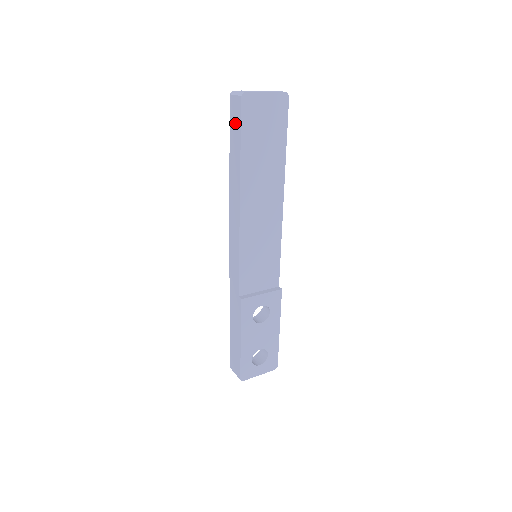
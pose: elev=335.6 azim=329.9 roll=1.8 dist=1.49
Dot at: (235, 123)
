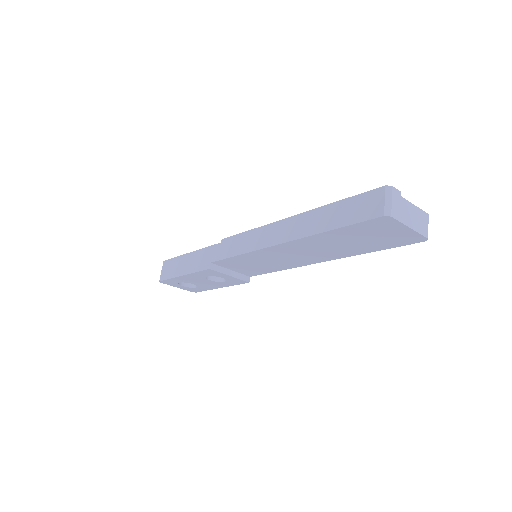
Dot at: (355, 210)
